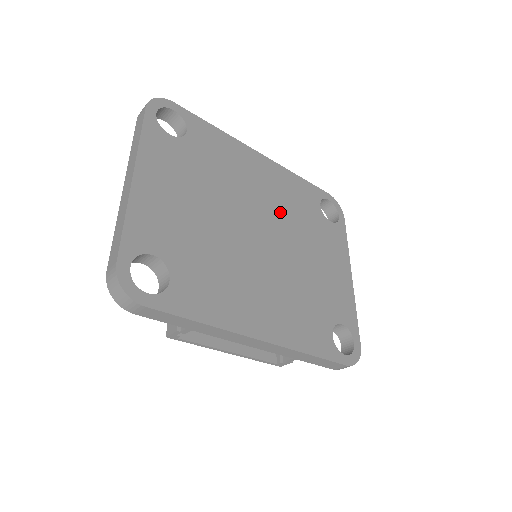
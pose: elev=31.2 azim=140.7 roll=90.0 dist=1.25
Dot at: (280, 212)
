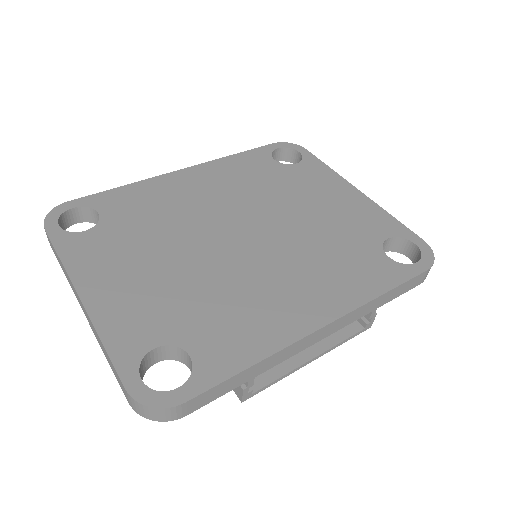
Dot at: (242, 199)
